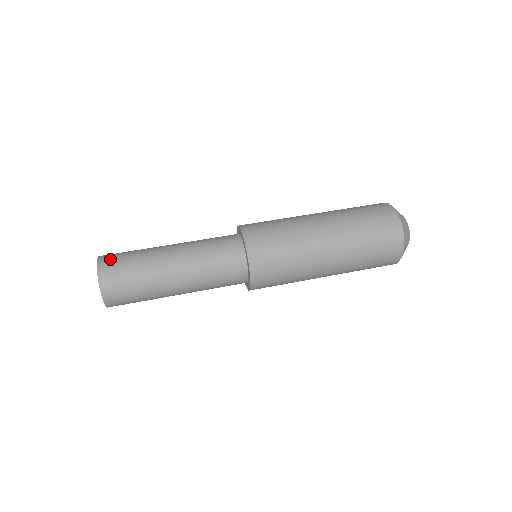
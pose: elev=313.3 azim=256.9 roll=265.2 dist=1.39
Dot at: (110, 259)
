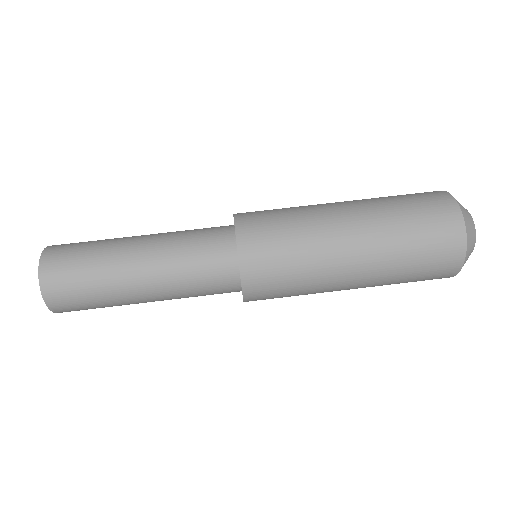
Dot at: (58, 251)
